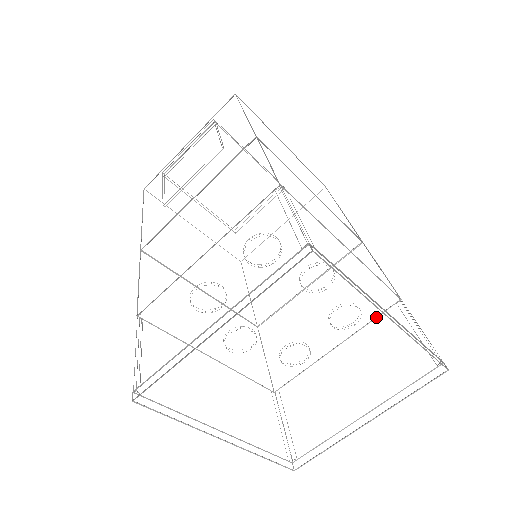
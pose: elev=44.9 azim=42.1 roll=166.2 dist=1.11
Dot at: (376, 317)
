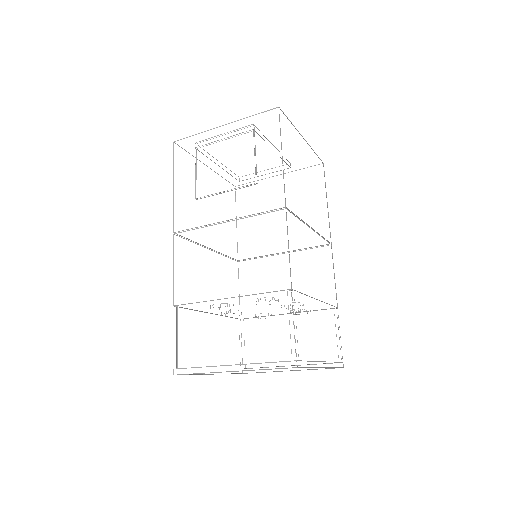
Dot at: occluded
